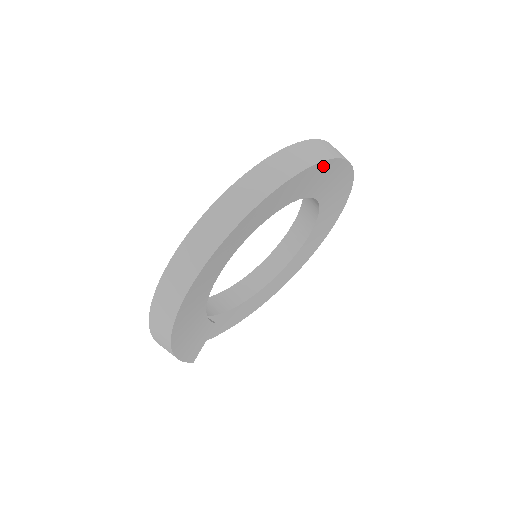
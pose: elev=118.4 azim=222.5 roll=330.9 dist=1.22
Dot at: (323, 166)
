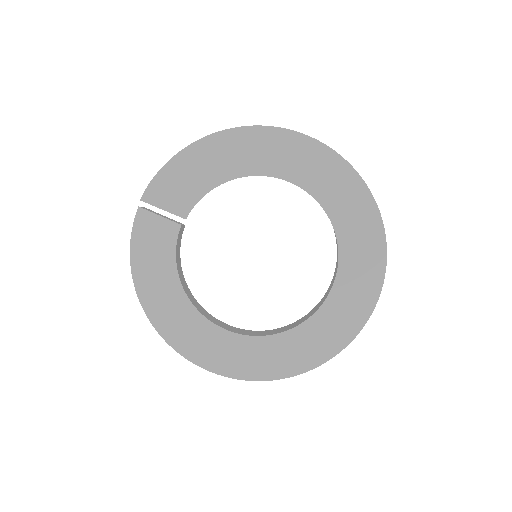
Dot at: (379, 244)
